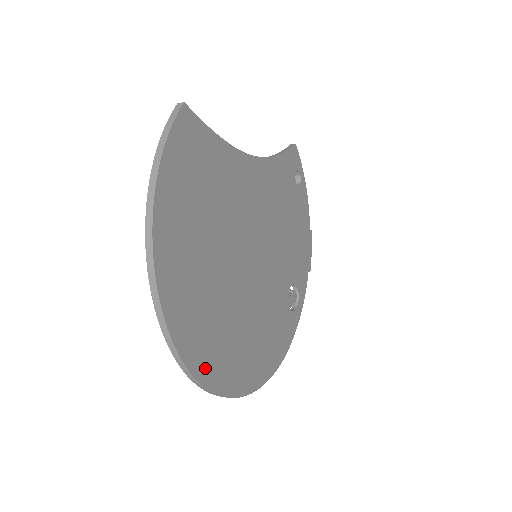
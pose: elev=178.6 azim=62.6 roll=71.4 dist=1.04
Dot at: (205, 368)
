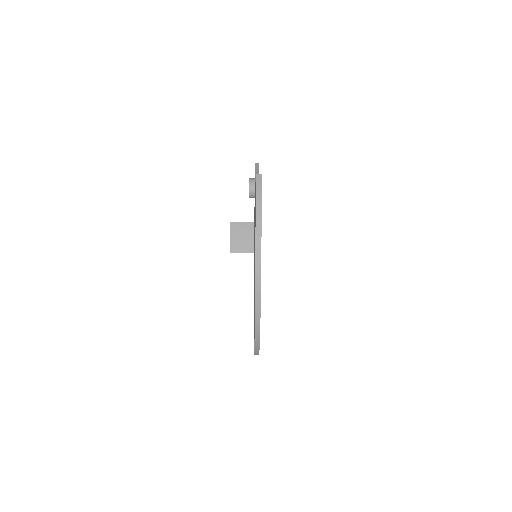
Dot at: occluded
